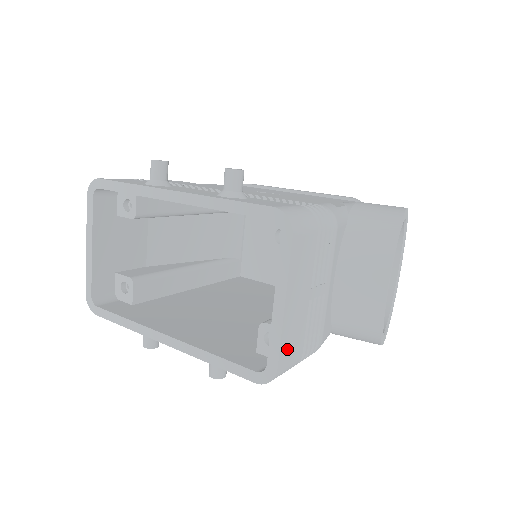
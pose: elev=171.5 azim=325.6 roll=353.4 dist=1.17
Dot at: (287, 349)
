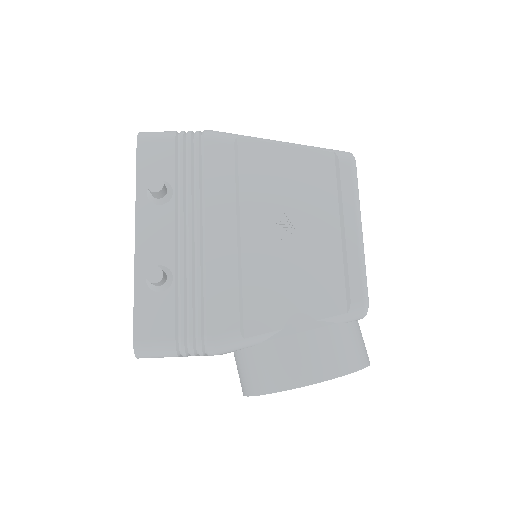
Dot at: occluded
